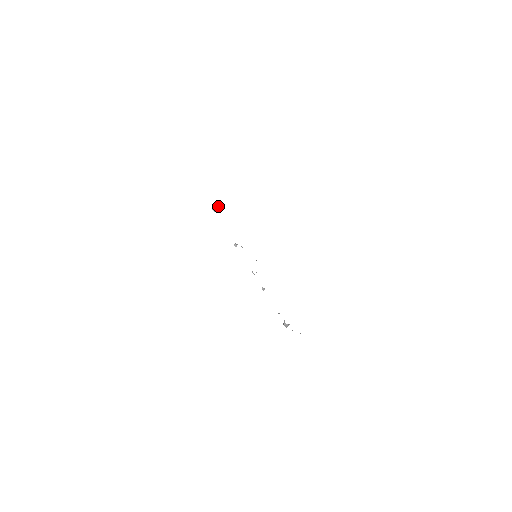
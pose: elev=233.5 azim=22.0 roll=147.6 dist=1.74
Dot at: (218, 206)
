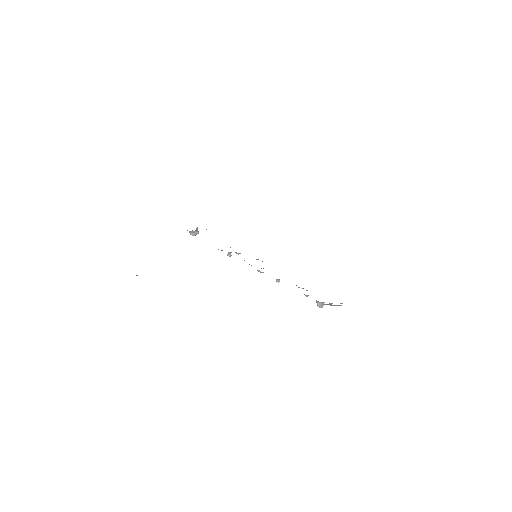
Dot at: (196, 229)
